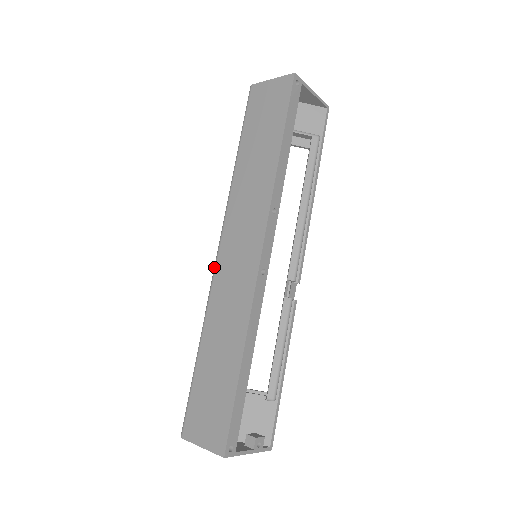
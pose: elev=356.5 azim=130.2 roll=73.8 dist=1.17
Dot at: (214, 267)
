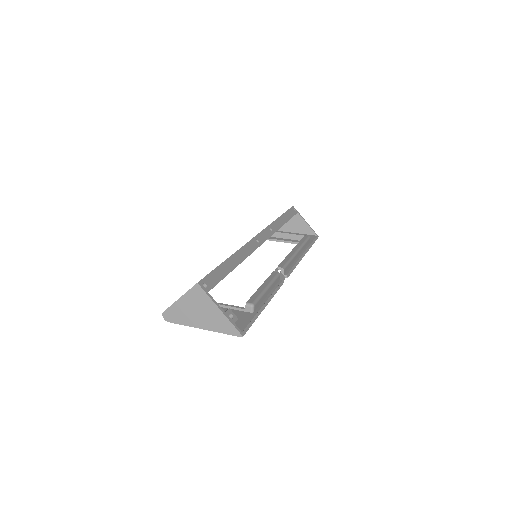
Dot at: occluded
